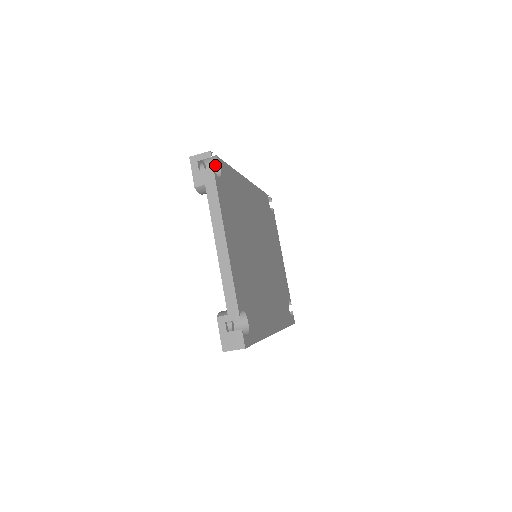
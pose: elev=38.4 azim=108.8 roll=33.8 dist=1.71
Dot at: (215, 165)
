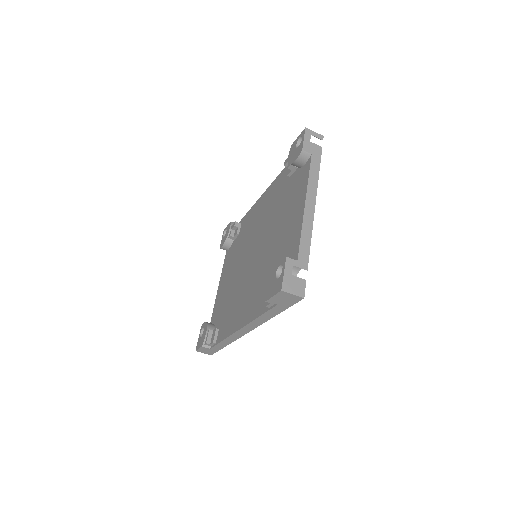
Dot at: occluded
